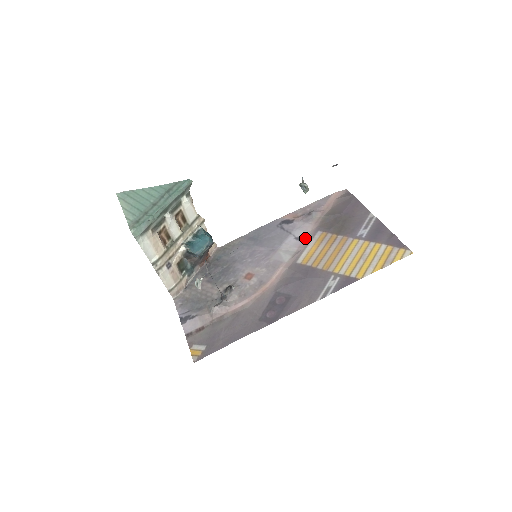
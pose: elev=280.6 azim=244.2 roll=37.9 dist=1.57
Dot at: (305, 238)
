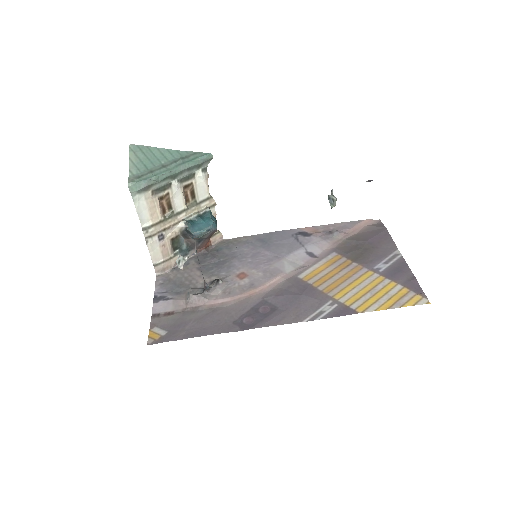
Dot at: (317, 255)
